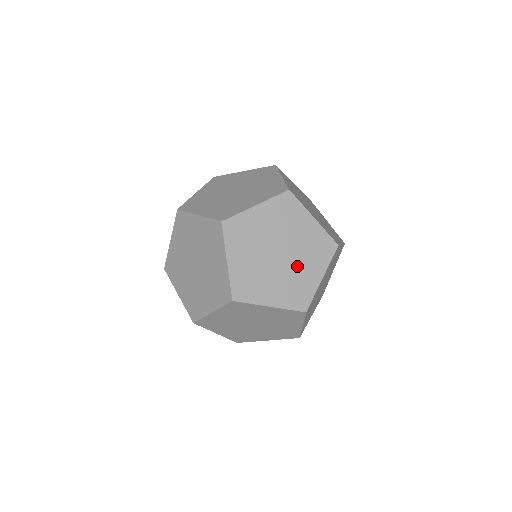
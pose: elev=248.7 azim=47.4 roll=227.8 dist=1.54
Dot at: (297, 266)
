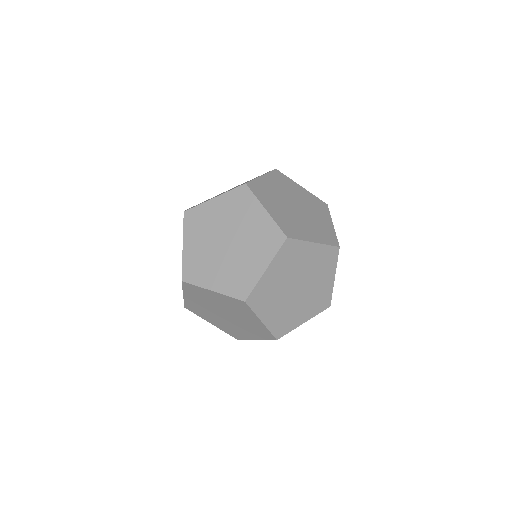
Dot at: (299, 304)
